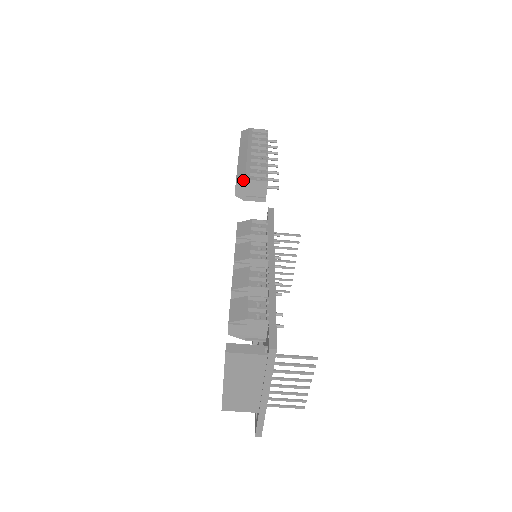
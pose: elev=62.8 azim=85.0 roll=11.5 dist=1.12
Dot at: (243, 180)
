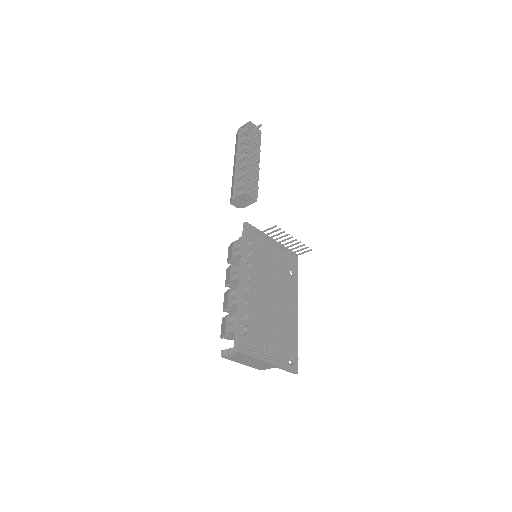
Dot at: (232, 200)
